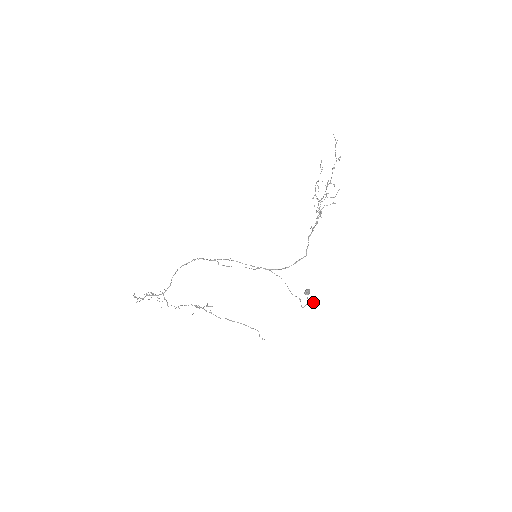
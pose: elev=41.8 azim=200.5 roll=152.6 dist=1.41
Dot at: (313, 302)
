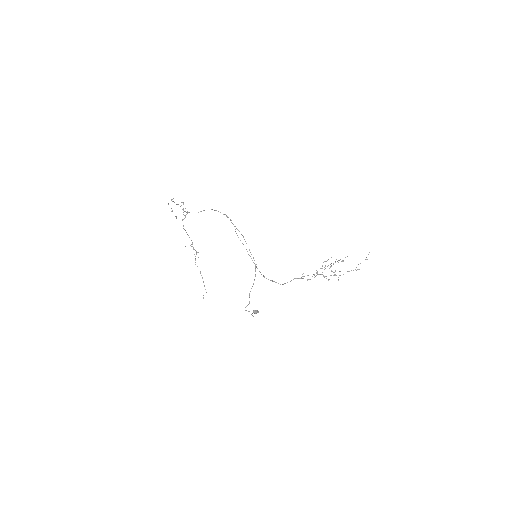
Dot at: (253, 316)
